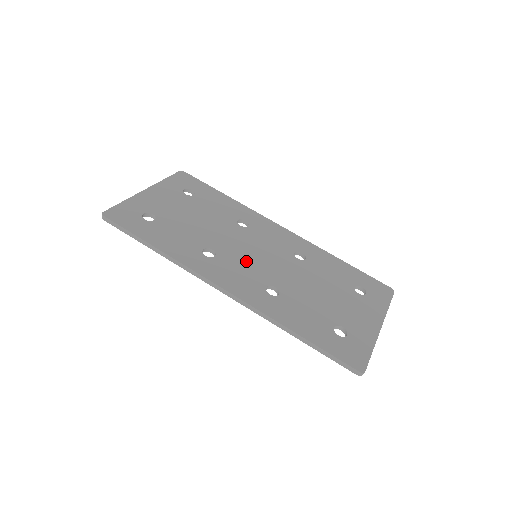
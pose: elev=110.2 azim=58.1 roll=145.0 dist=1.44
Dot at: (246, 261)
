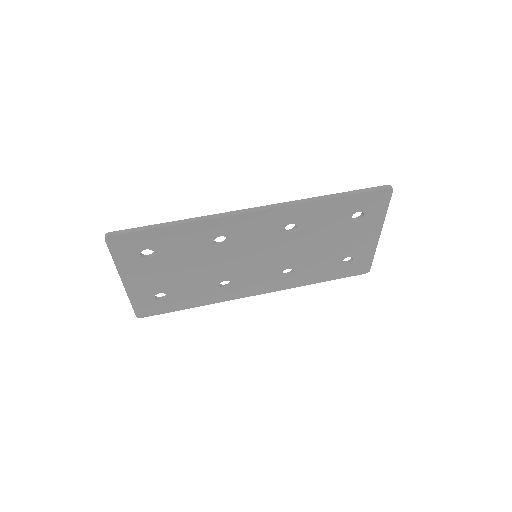
Dot at: occluded
